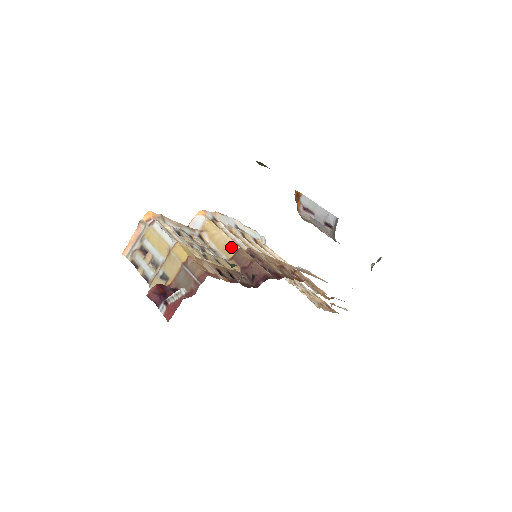
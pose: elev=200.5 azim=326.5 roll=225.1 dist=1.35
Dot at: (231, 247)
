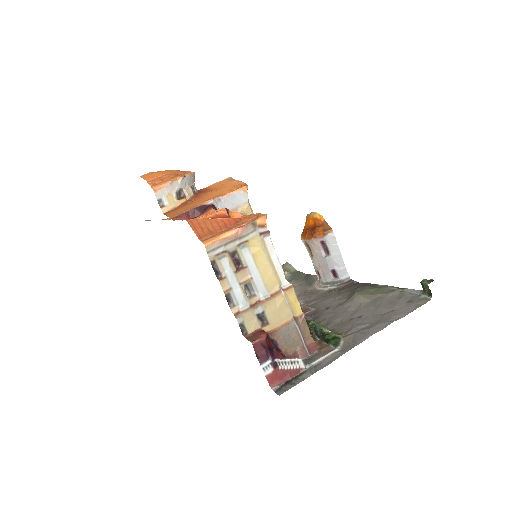
Dot at: occluded
